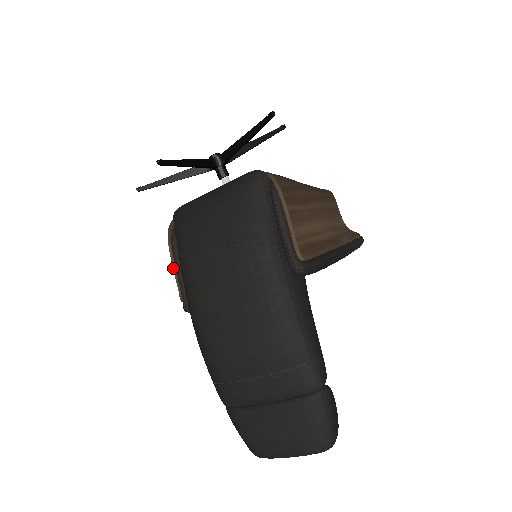
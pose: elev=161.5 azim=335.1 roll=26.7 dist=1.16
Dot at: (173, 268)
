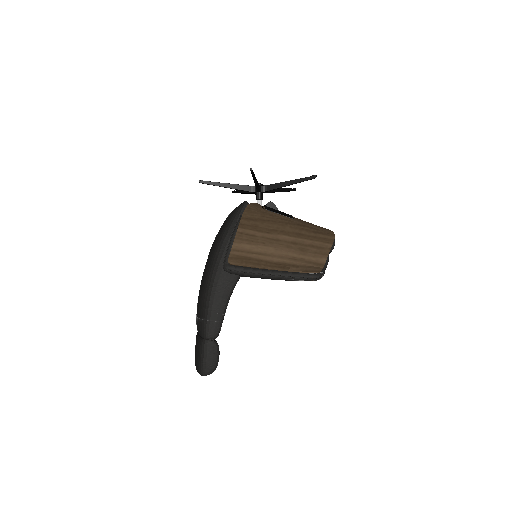
Dot at: occluded
